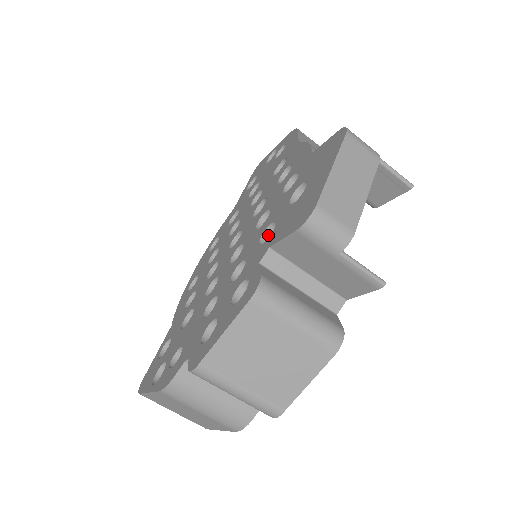
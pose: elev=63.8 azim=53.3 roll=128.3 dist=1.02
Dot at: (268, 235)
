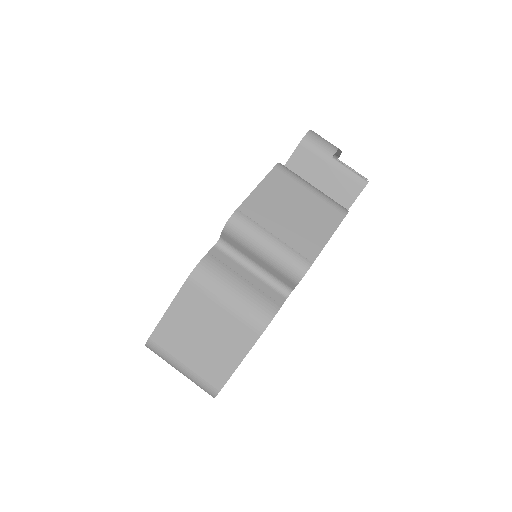
Dot at: occluded
